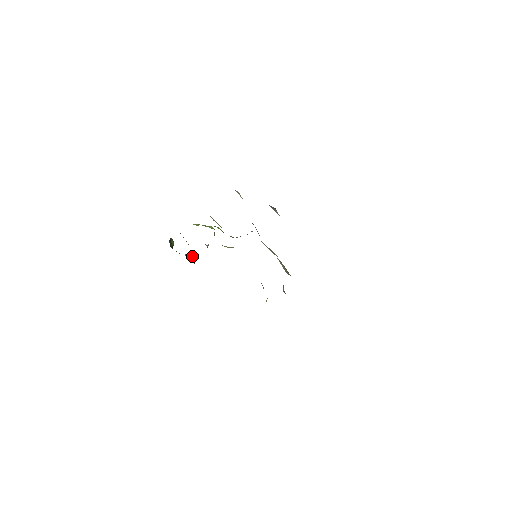
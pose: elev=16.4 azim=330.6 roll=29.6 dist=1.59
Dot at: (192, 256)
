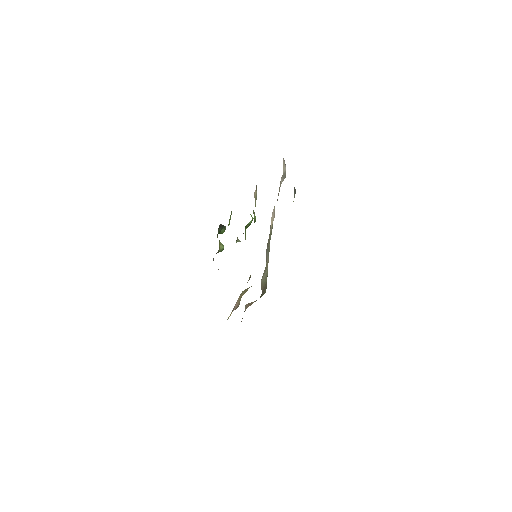
Dot at: (223, 246)
